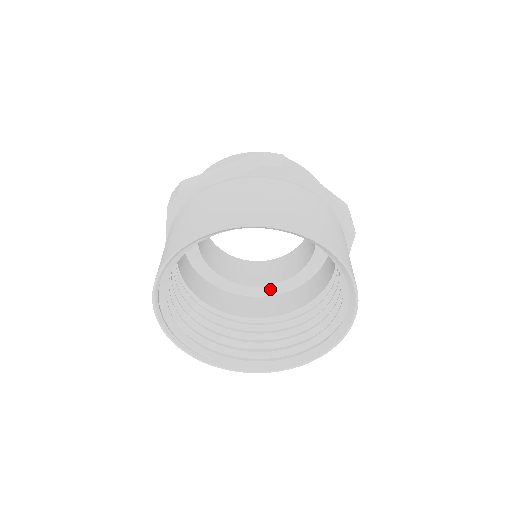
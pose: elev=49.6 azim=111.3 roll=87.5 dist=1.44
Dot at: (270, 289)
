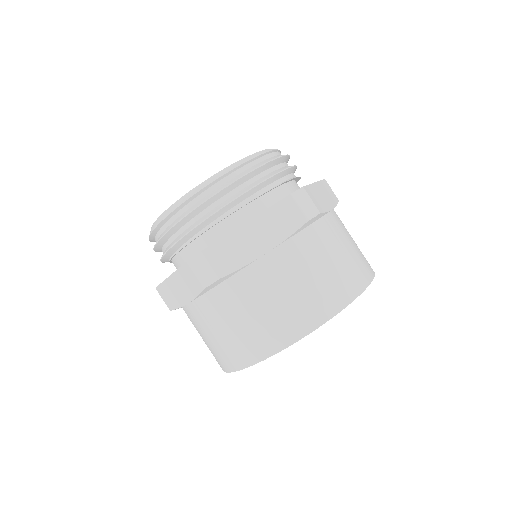
Dot at: occluded
